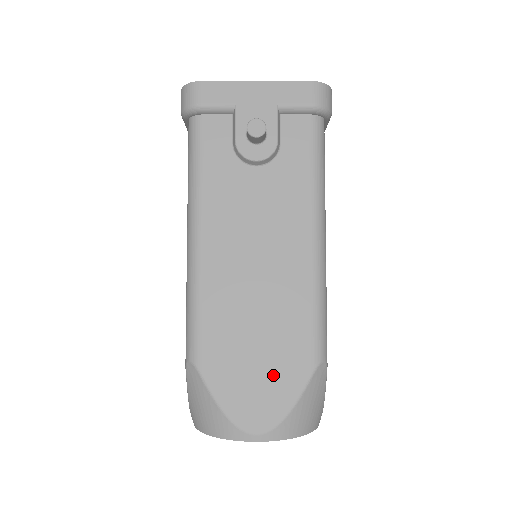
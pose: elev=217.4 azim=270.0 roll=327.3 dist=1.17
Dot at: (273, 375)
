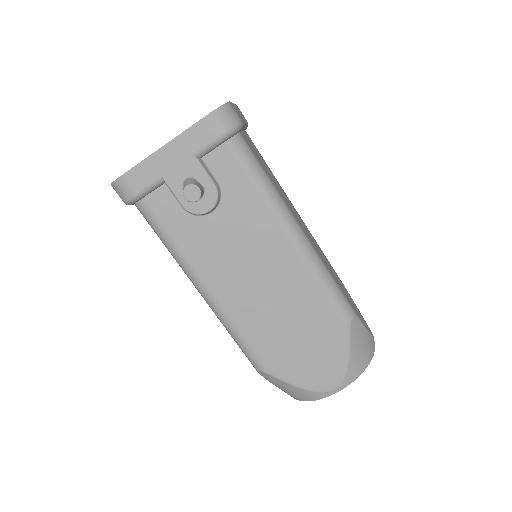
Dot at: (322, 348)
